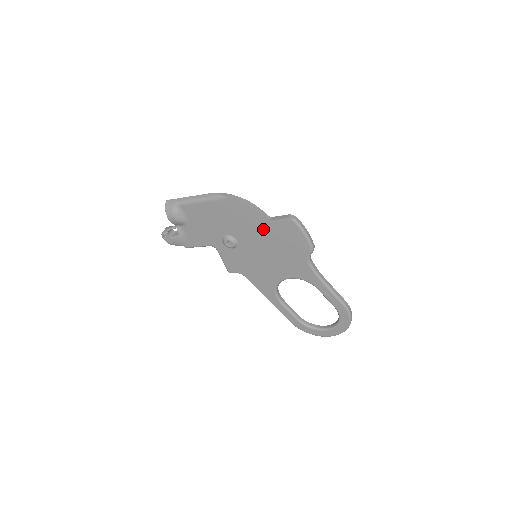
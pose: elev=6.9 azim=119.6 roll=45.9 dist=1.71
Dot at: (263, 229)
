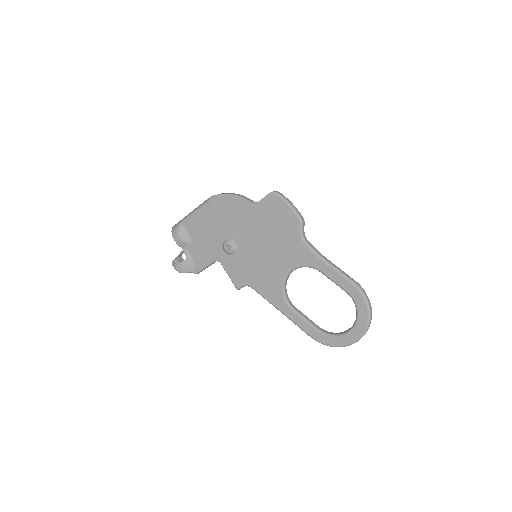
Dot at: (253, 217)
